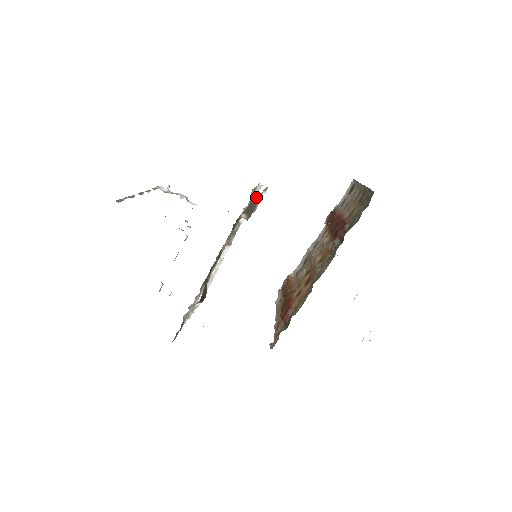
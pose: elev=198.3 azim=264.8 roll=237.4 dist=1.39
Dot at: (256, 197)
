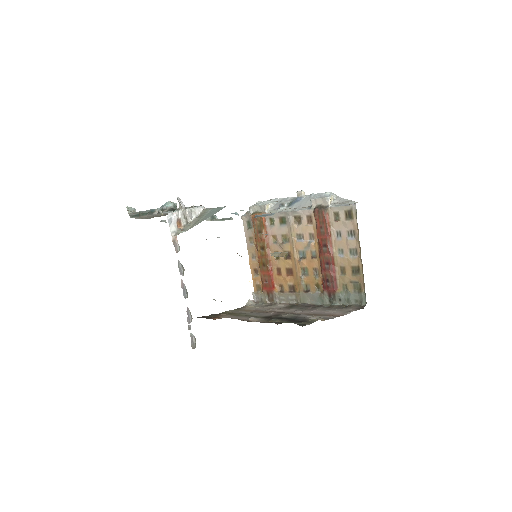
Dot at: occluded
